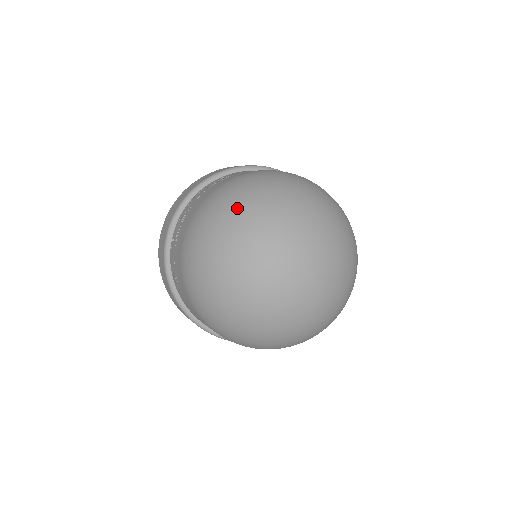
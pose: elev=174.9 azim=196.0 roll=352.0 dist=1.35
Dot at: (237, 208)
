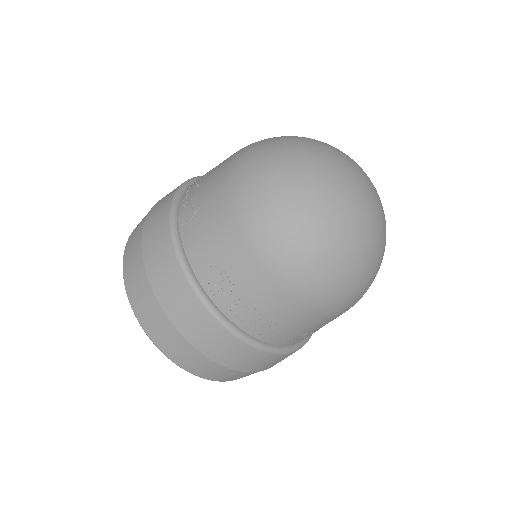
Dot at: occluded
